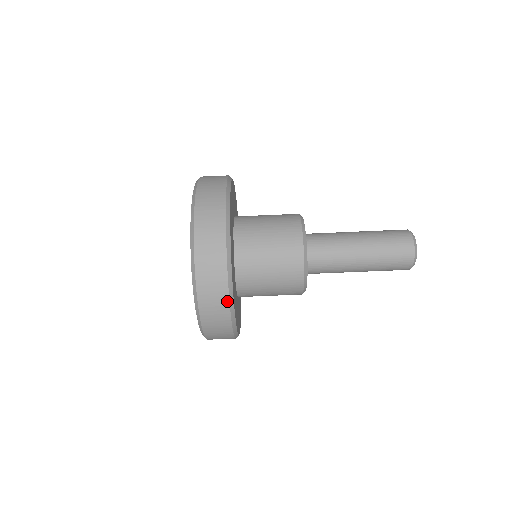
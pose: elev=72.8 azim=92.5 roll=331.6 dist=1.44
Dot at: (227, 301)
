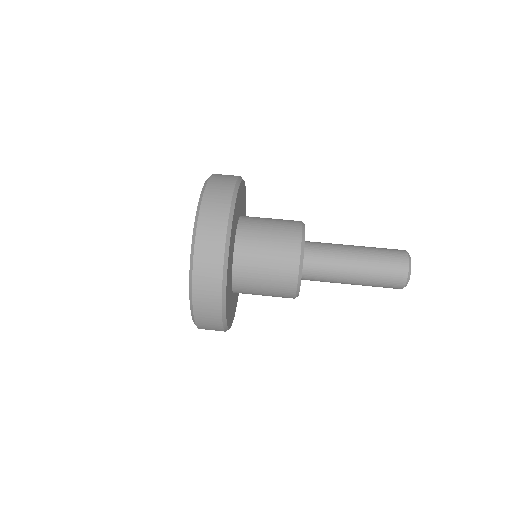
Dot at: (226, 217)
